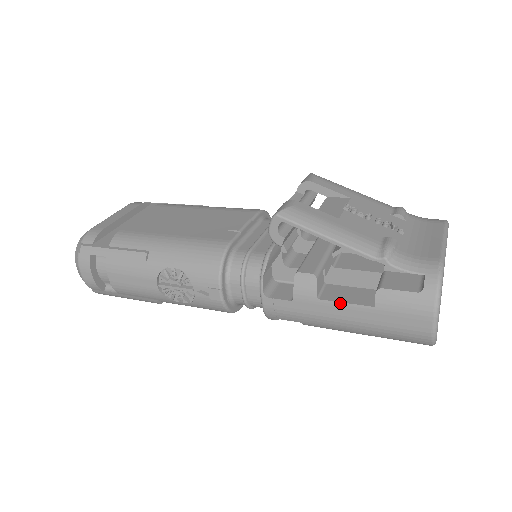
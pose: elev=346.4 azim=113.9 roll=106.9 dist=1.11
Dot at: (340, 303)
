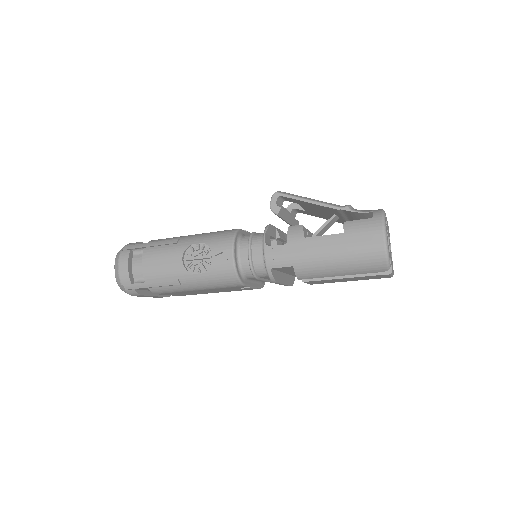
Dot at: (320, 236)
